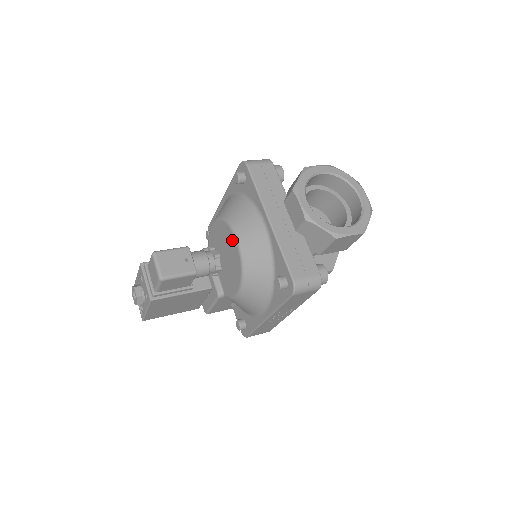
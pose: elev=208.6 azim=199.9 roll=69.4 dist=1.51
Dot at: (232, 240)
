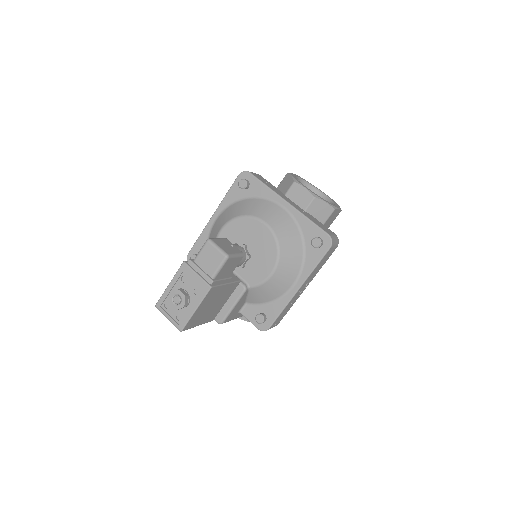
Dot at: (259, 227)
